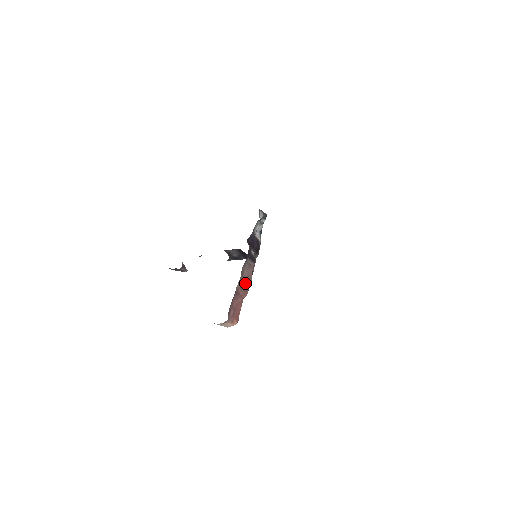
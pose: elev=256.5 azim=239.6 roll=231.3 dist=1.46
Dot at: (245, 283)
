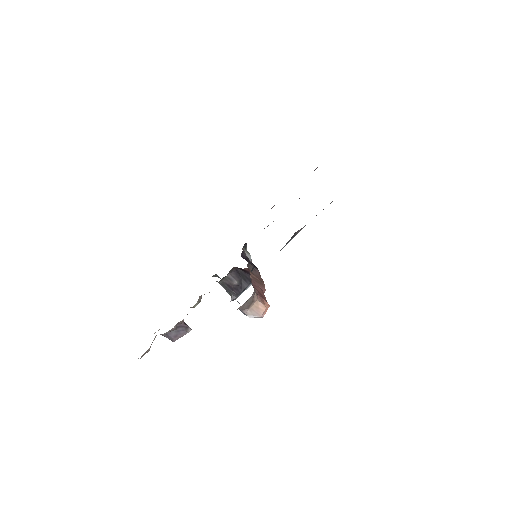
Dot at: (257, 279)
